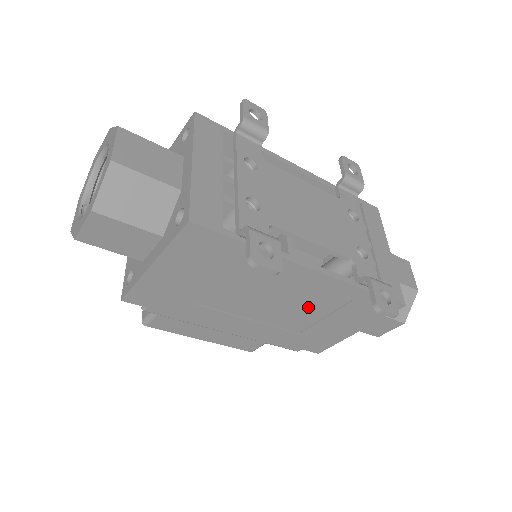
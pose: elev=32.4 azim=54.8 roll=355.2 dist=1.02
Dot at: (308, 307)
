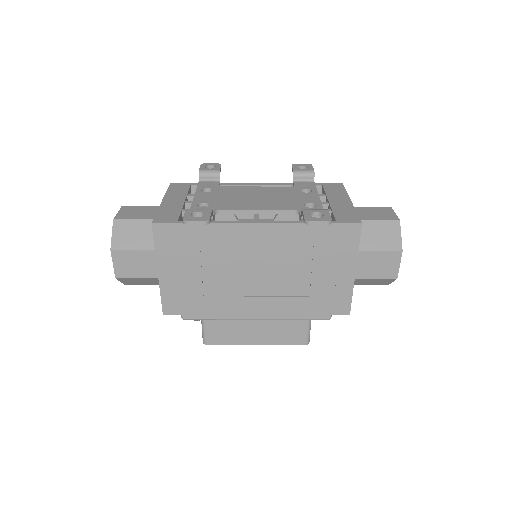
Dot at: (289, 263)
